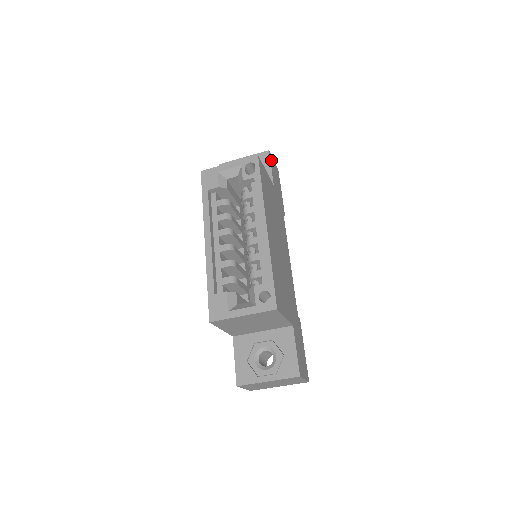
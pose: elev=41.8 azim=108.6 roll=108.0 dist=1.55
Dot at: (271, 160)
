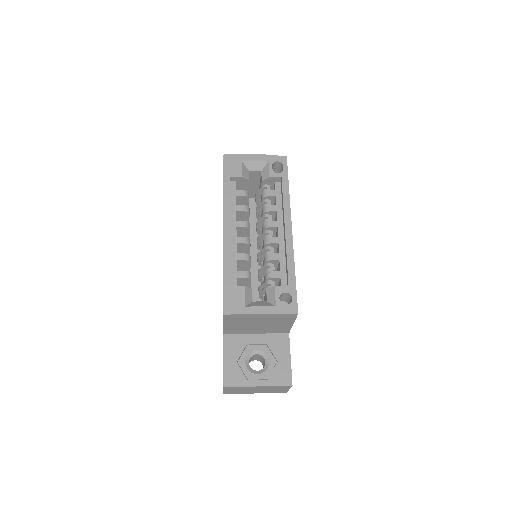
Dot at: occluded
